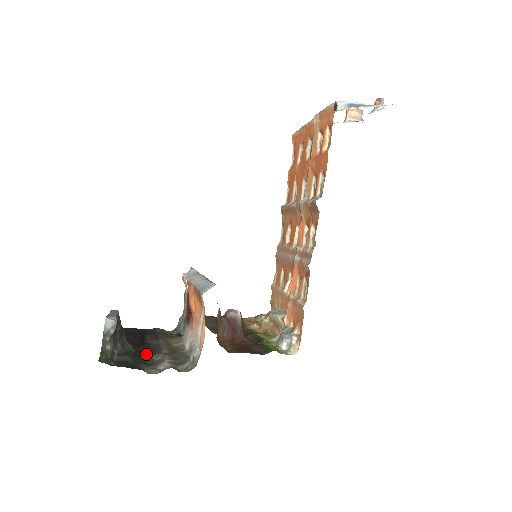
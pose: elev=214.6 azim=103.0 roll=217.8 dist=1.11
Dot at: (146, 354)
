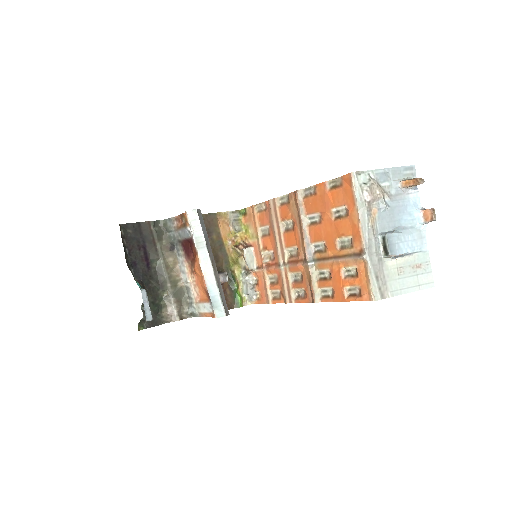
Dot at: (157, 290)
